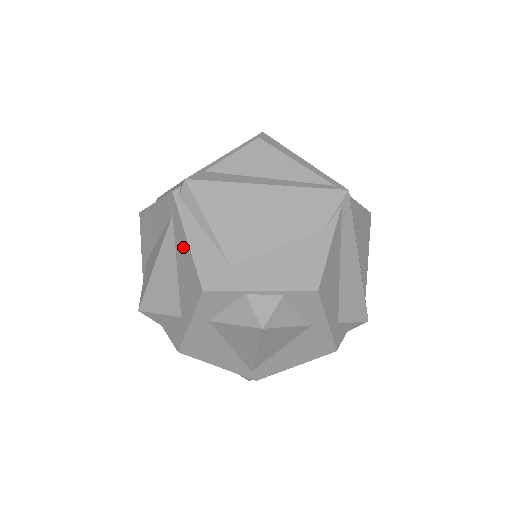
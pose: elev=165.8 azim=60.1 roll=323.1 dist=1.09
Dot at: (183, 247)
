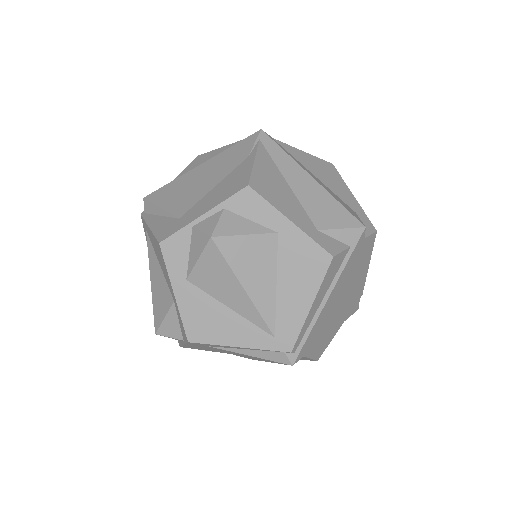
Dot at: (152, 238)
